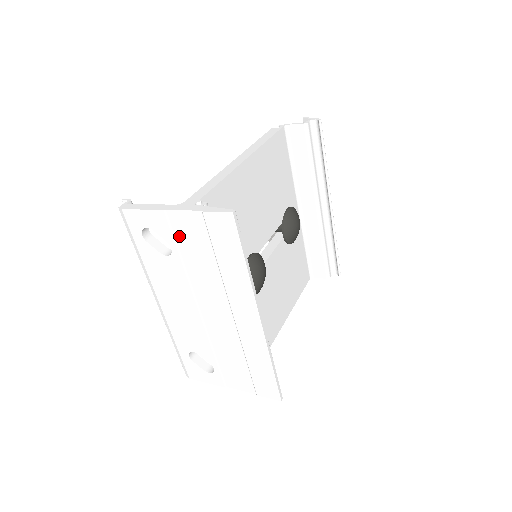
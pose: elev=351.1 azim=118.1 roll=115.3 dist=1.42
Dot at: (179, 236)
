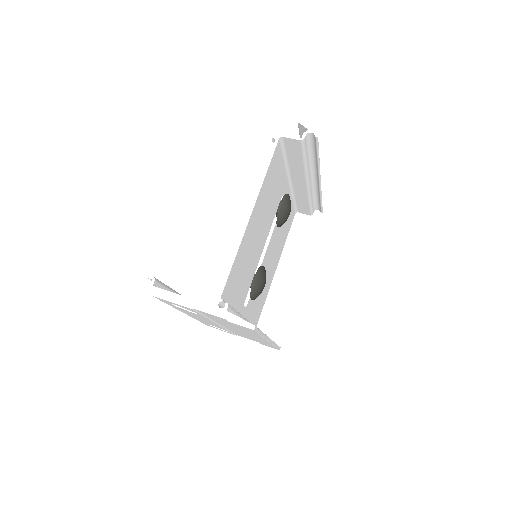
Dot at: (205, 314)
